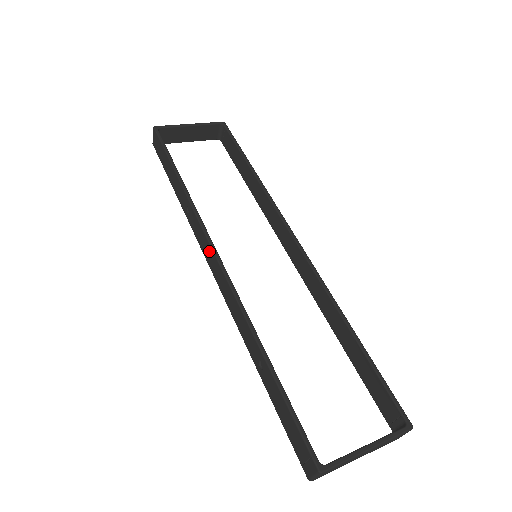
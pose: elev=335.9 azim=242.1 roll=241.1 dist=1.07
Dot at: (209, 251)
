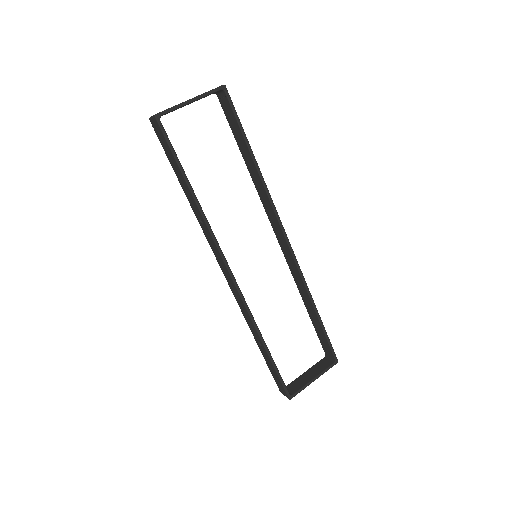
Dot at: (223, 265)
